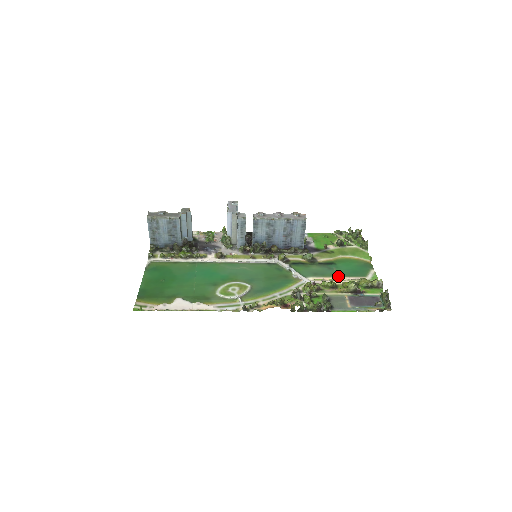
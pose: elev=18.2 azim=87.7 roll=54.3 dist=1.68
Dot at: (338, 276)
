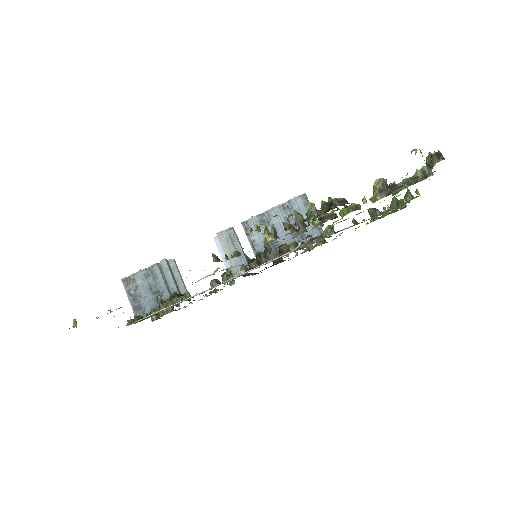
Dot at: occluded
